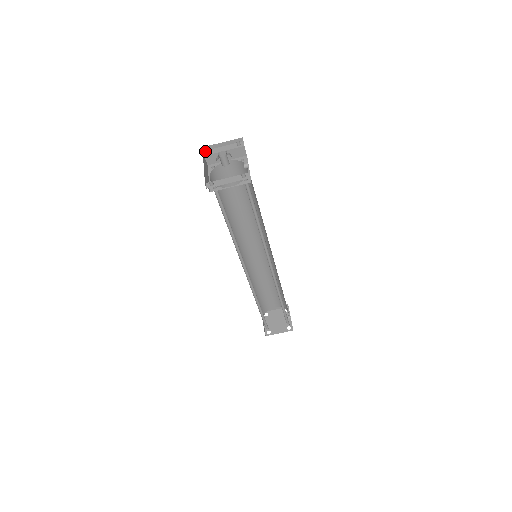
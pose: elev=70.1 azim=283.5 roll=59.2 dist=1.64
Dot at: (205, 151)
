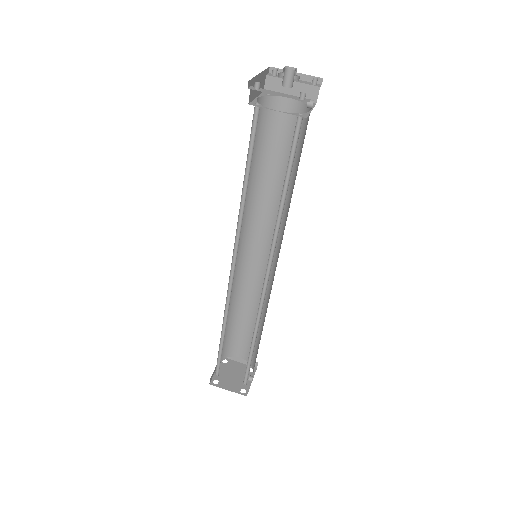
Dot at: (270, 73)
